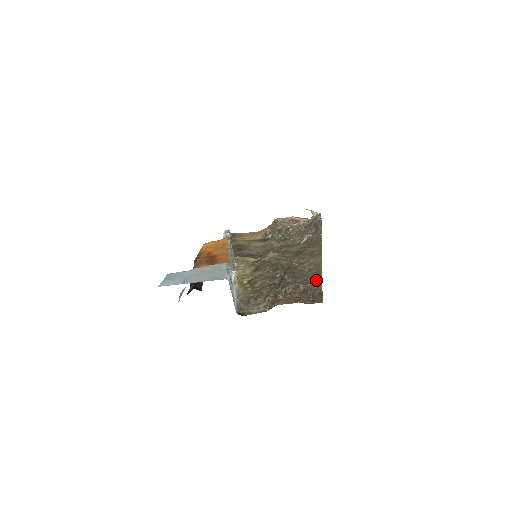
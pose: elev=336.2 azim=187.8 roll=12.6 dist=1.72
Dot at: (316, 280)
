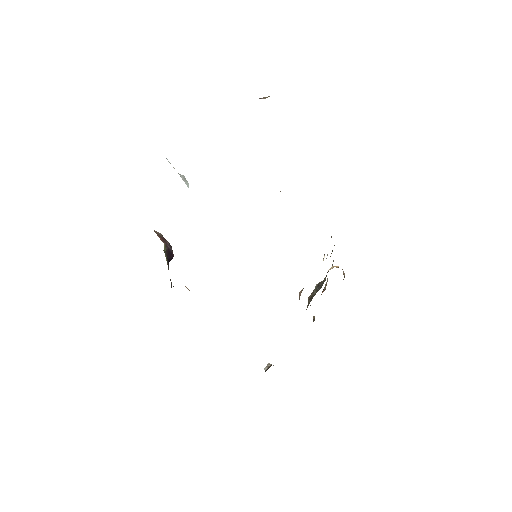
Dot at: occluded
